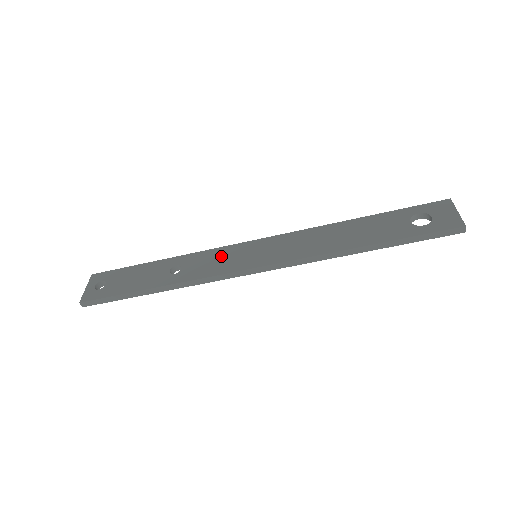
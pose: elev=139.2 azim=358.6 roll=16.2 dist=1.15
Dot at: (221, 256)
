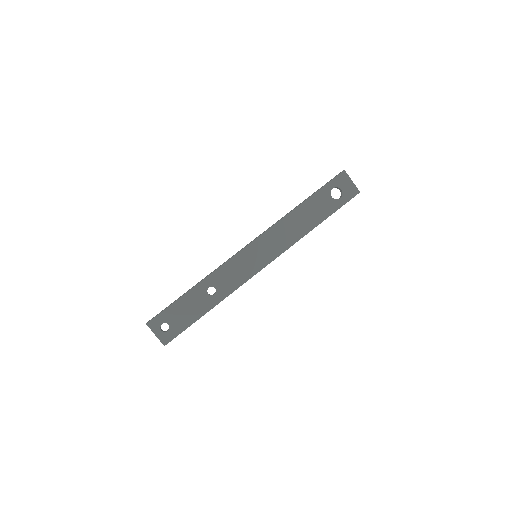
Dot at: (235, 267)
